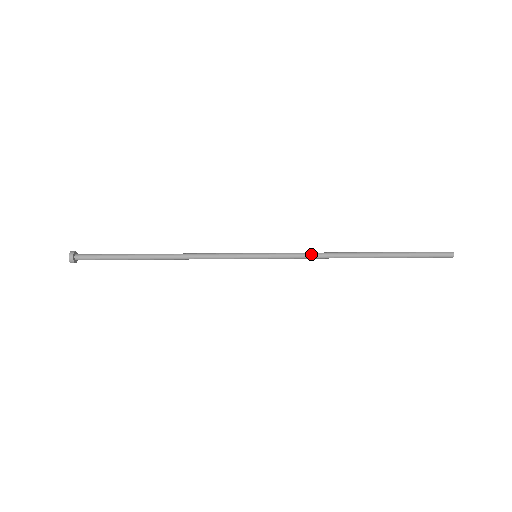
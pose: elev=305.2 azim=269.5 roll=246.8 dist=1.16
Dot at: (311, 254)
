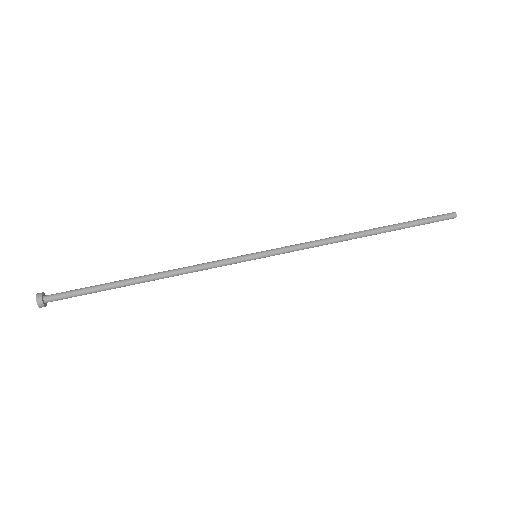
Dot at: (314, 241)
